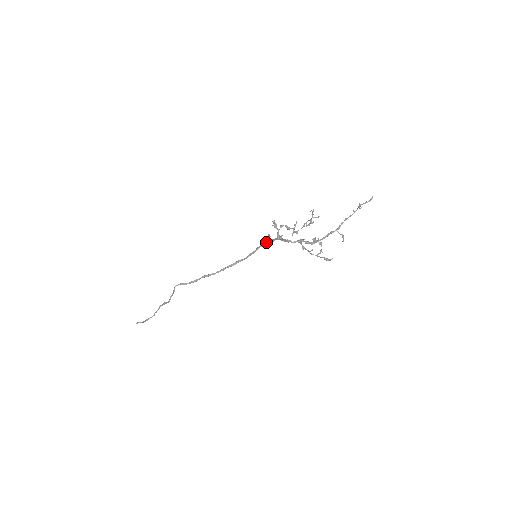
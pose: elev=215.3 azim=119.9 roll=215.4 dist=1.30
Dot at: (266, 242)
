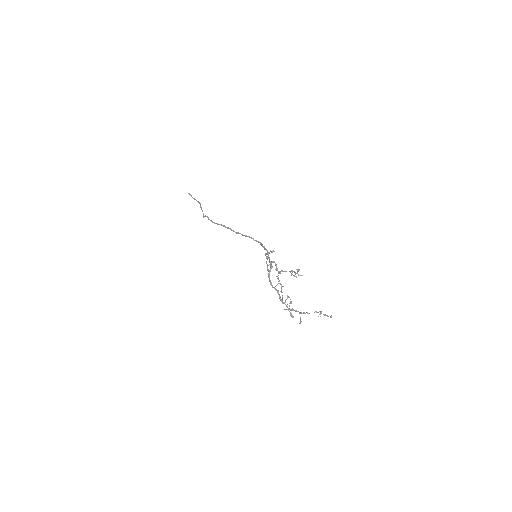
Dot at: occluded
